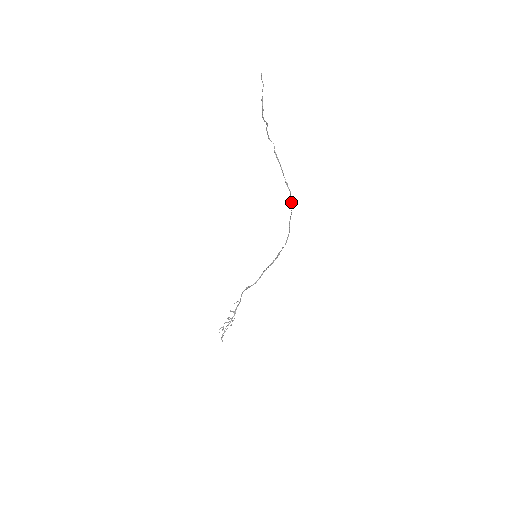
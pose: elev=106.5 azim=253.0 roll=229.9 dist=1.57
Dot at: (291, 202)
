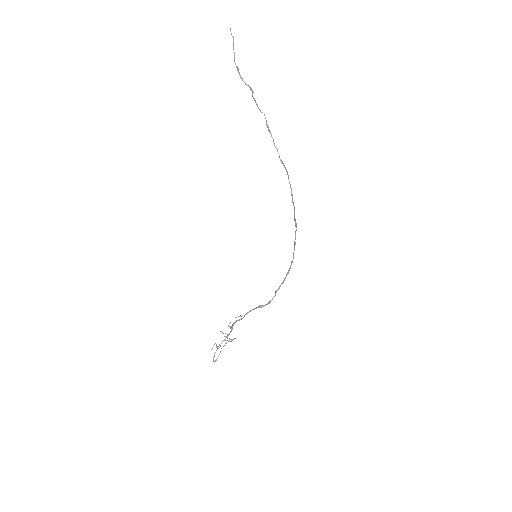
Dot at: (290, 186)
